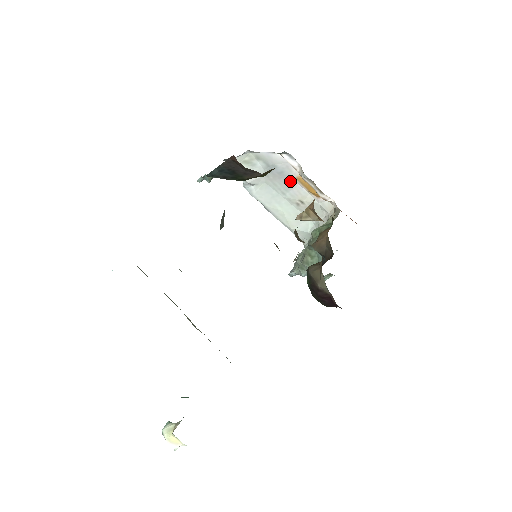
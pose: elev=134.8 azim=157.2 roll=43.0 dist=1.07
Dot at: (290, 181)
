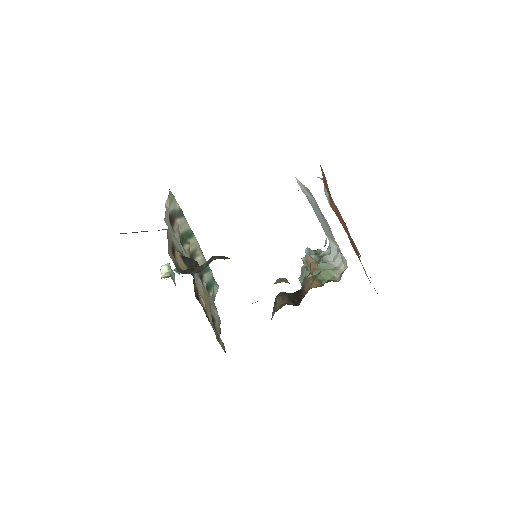
Dot at: occluded
